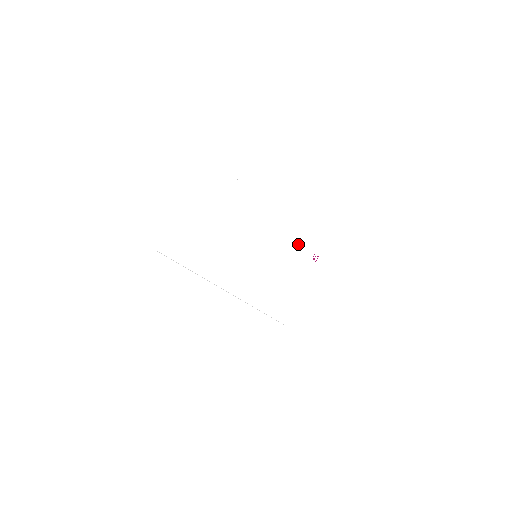
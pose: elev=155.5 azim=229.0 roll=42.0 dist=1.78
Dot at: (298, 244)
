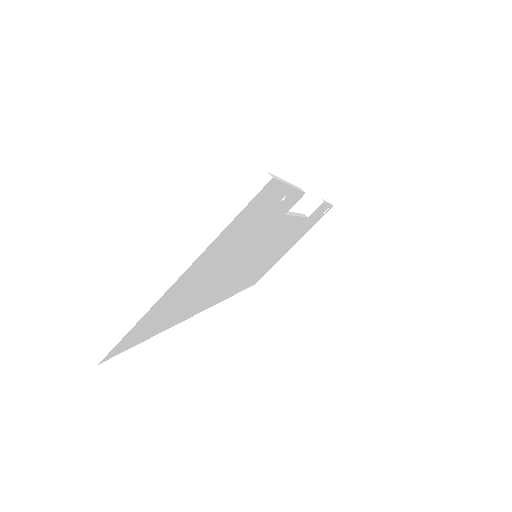
Dot at: (317, 212)
